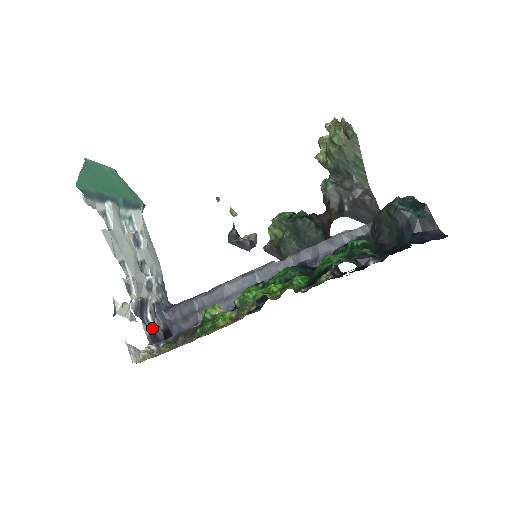
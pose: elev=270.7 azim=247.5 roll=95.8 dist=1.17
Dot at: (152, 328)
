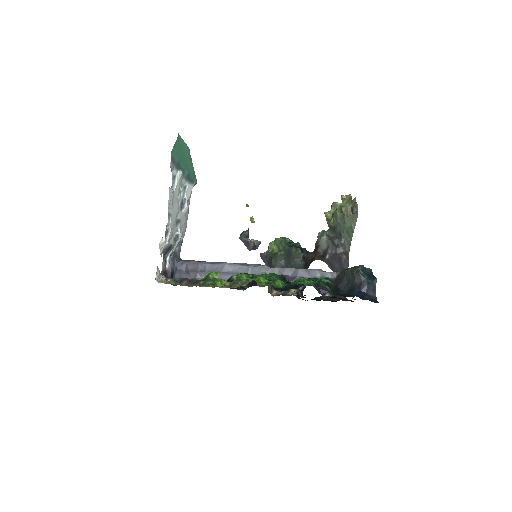
Dot at: (166, 267)
